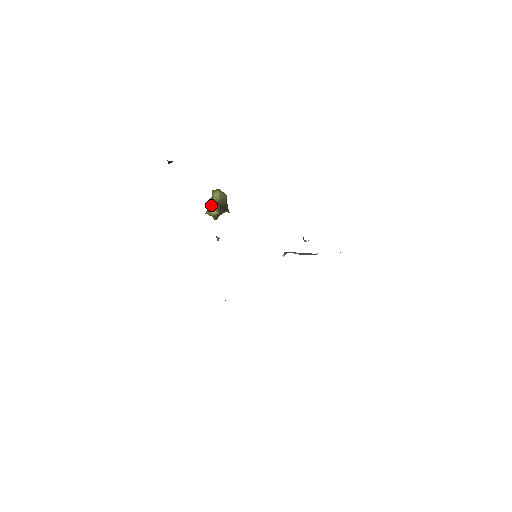
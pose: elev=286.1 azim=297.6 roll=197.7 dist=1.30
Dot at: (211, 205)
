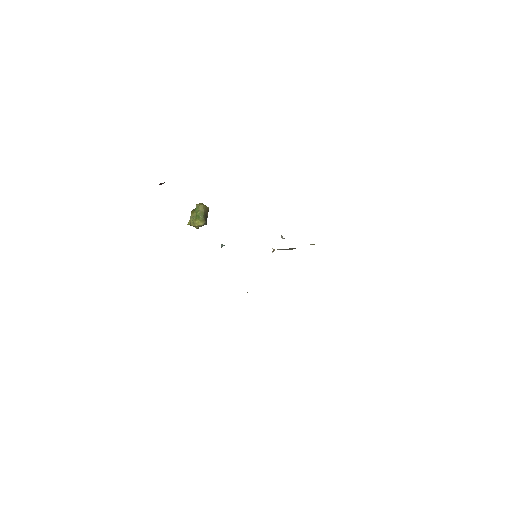
Dot at: (199, 217)
